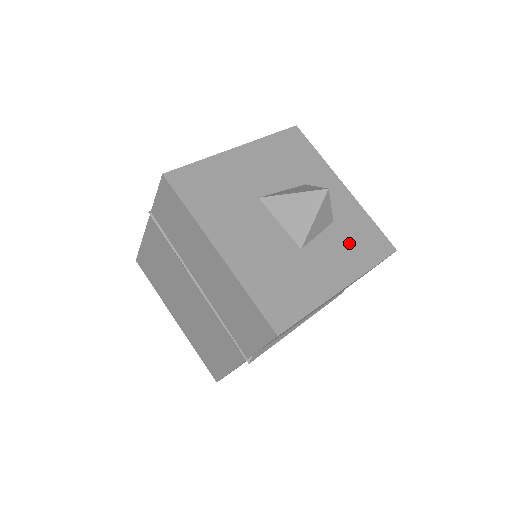
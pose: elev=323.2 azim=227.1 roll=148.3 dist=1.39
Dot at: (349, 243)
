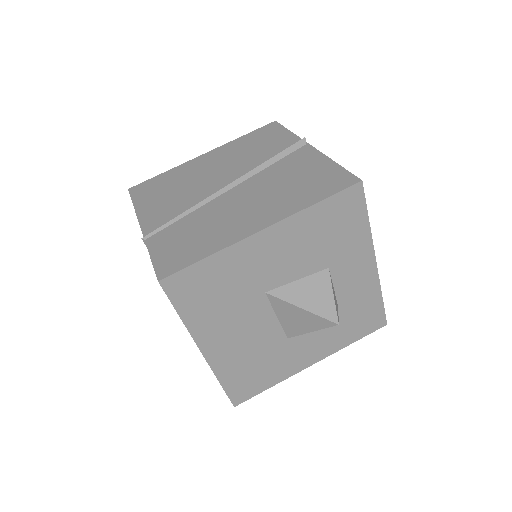
Dot at: (341, 325)
